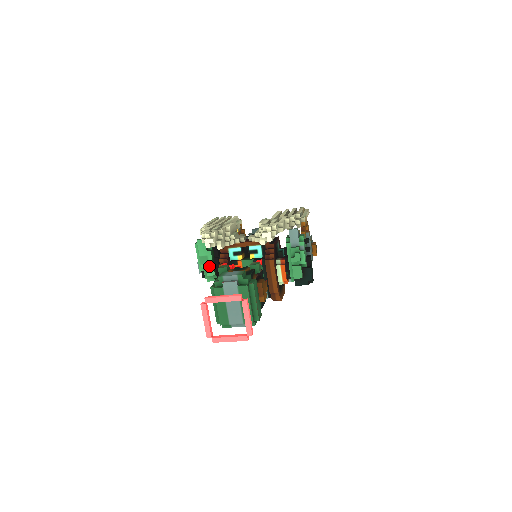
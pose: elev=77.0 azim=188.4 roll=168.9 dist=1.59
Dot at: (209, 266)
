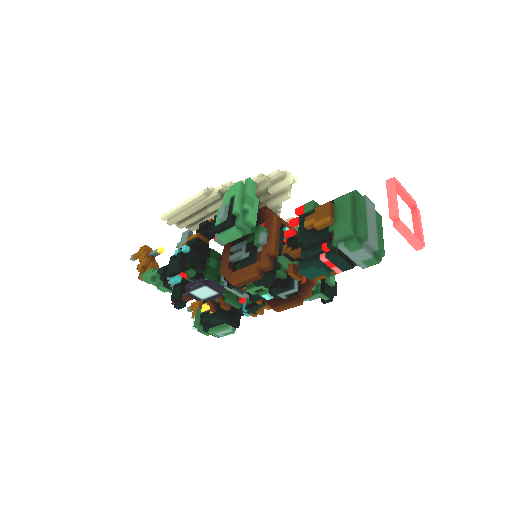
Dot at: (253, 211)
